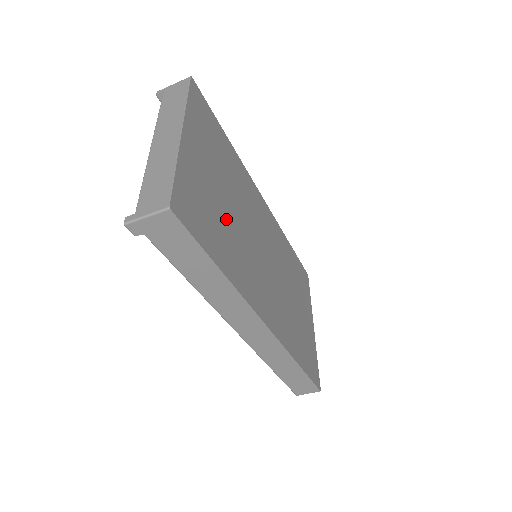
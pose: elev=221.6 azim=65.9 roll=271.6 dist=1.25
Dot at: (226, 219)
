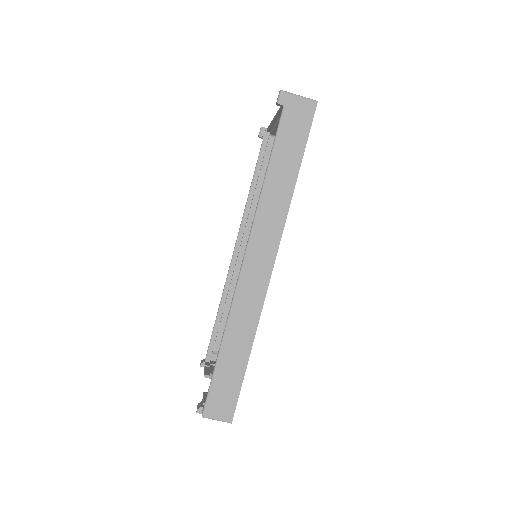
Dot at: occluded
